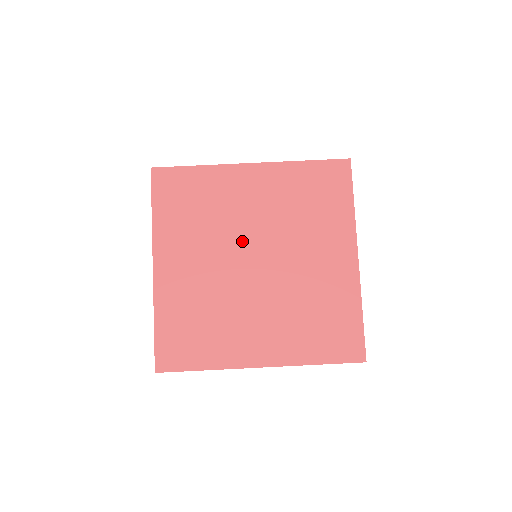
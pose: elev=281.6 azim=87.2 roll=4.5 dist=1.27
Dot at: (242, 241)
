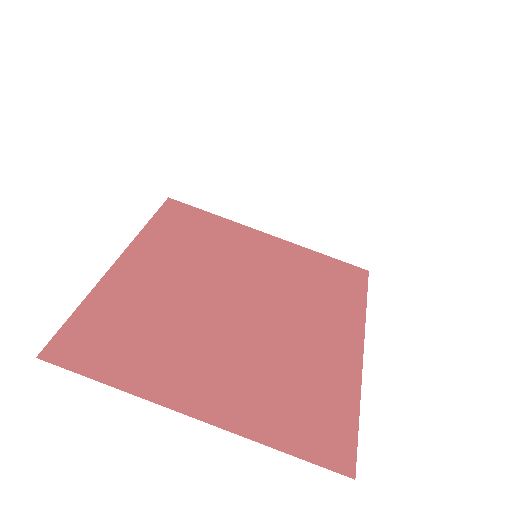
Dot at: (232, 281)
